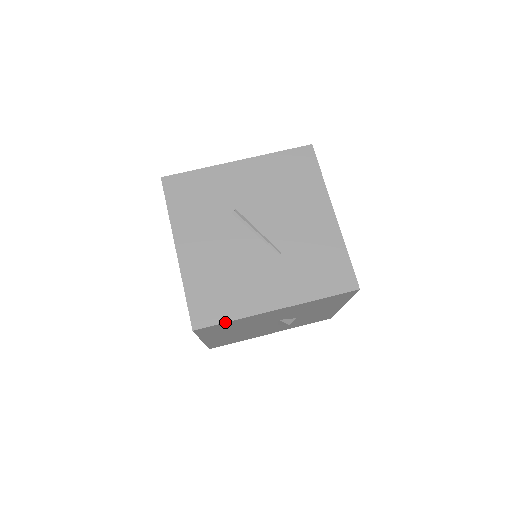
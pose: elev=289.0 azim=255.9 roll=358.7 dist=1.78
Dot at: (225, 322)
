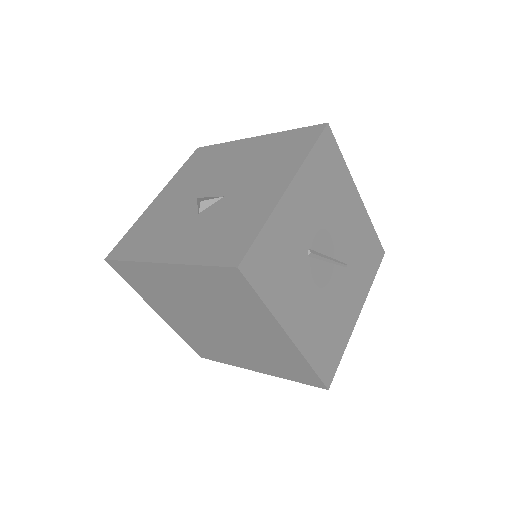
Dot at: occluded
